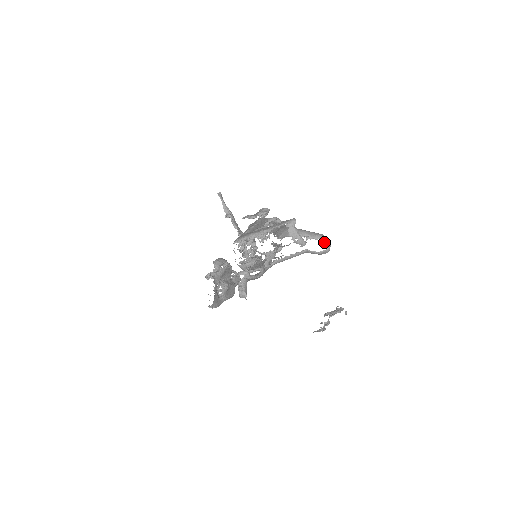
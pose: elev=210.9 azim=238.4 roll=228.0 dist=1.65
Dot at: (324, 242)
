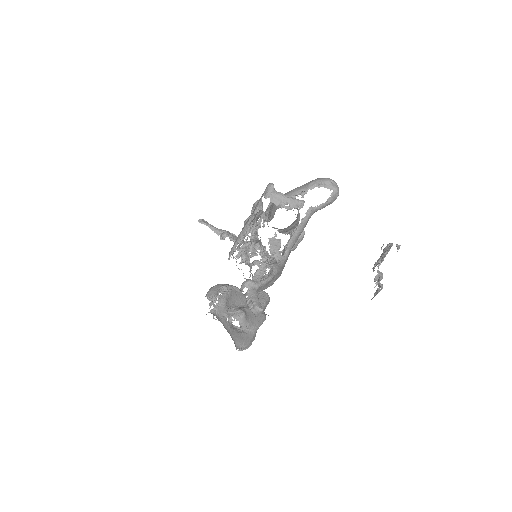
Dot at: (324, 185)
